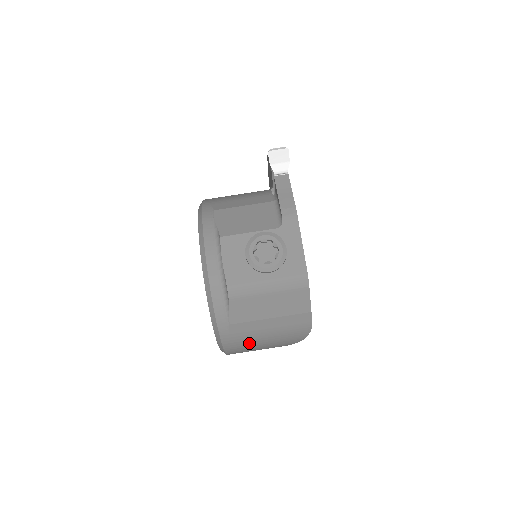
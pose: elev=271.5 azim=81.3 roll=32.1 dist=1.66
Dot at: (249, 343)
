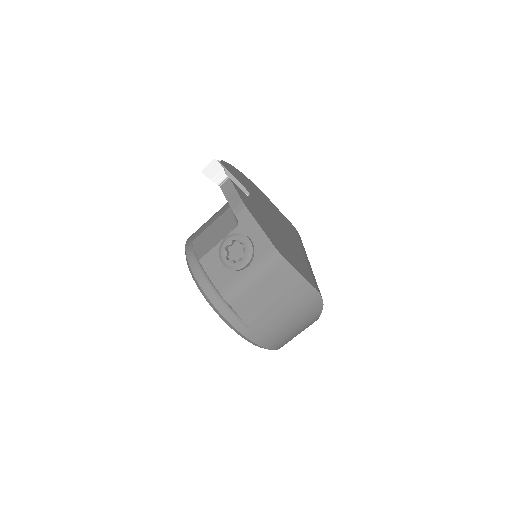
Dot at: (278, 332)
